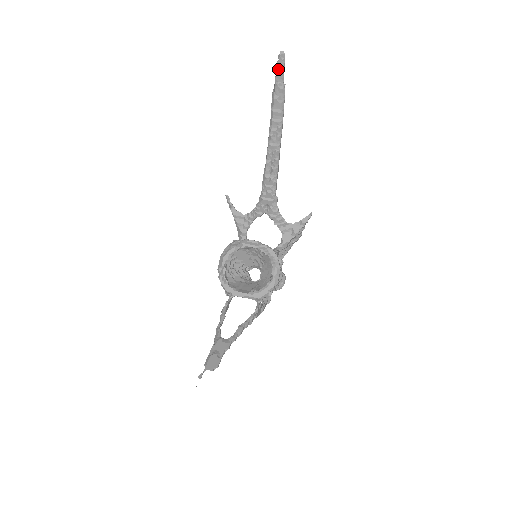
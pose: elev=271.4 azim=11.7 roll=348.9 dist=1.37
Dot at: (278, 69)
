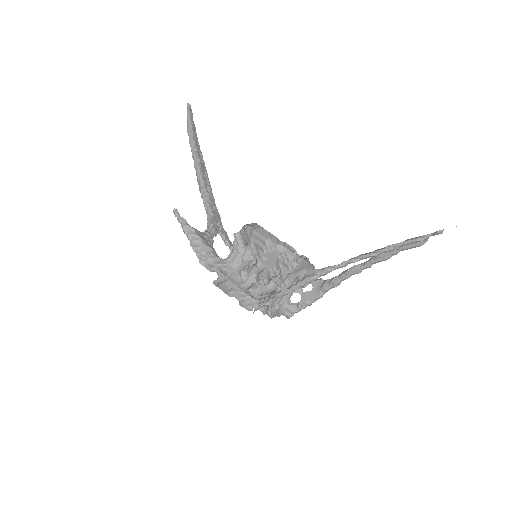
Dot at: (190, 112)
